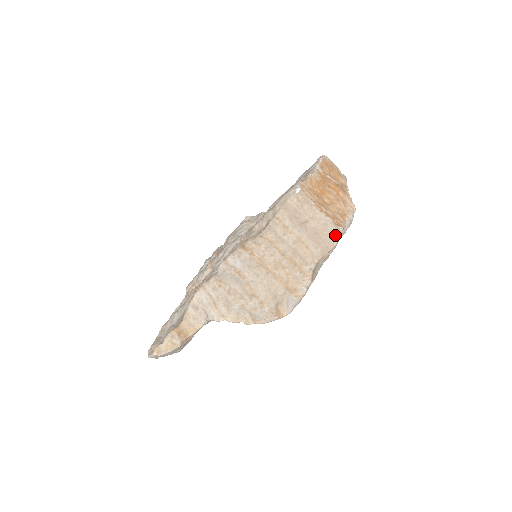
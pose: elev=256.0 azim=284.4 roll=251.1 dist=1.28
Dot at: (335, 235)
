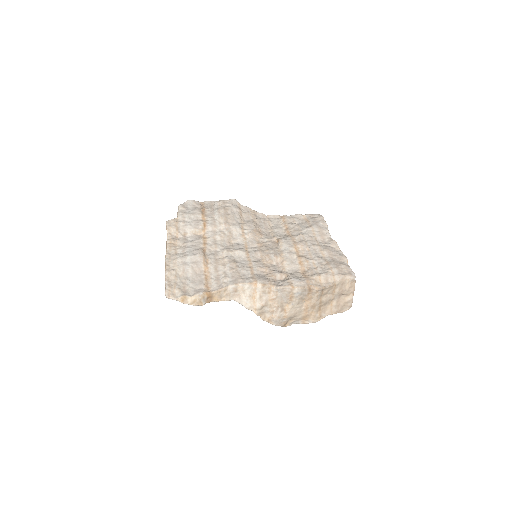
Dot at: (348, 308)
